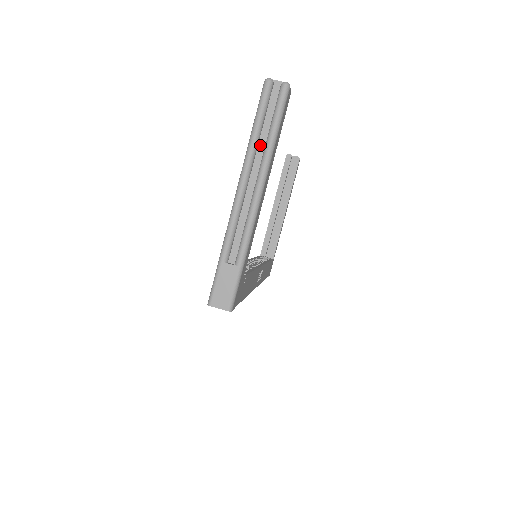
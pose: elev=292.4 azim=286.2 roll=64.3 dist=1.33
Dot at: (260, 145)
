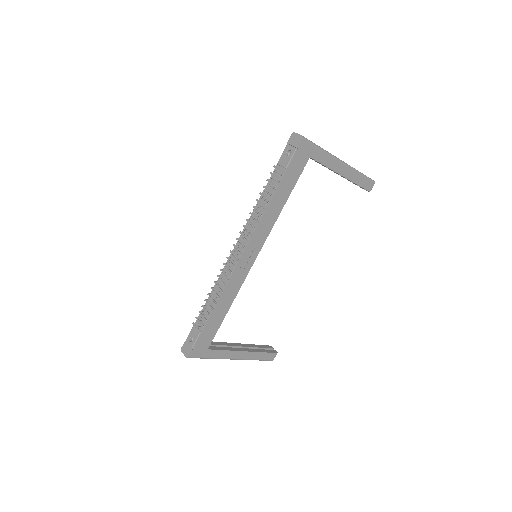
Dot at: occluded
